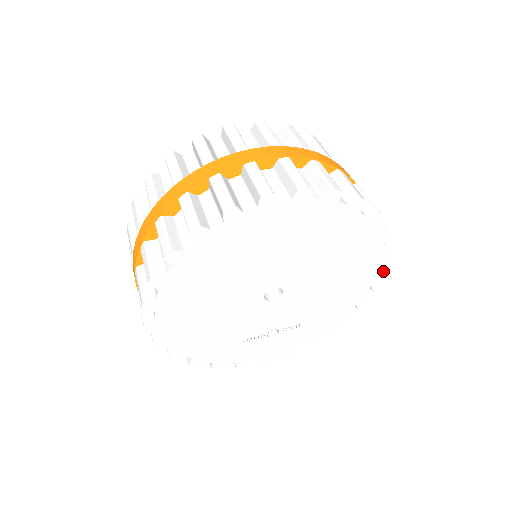
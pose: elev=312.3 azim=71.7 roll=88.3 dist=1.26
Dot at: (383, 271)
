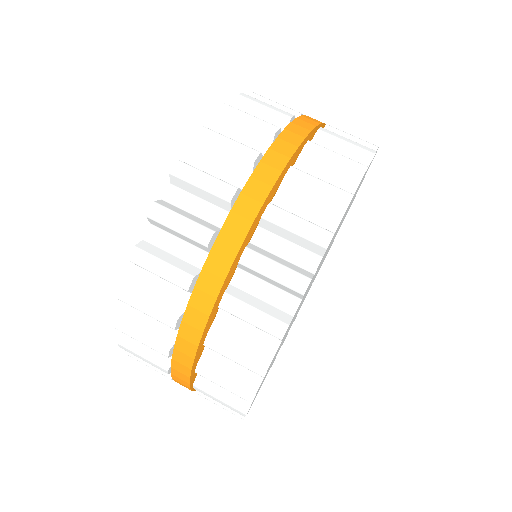
Dot at: occluded
